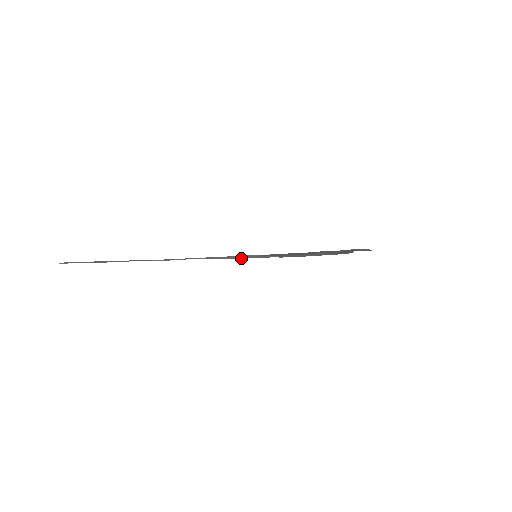
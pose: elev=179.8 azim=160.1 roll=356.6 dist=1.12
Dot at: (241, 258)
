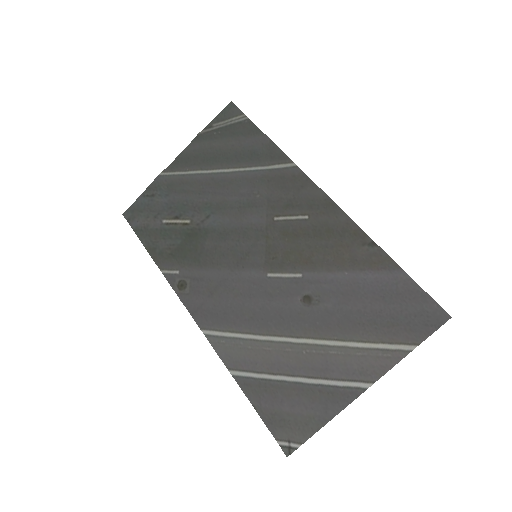
Dot at: (347, 318)
